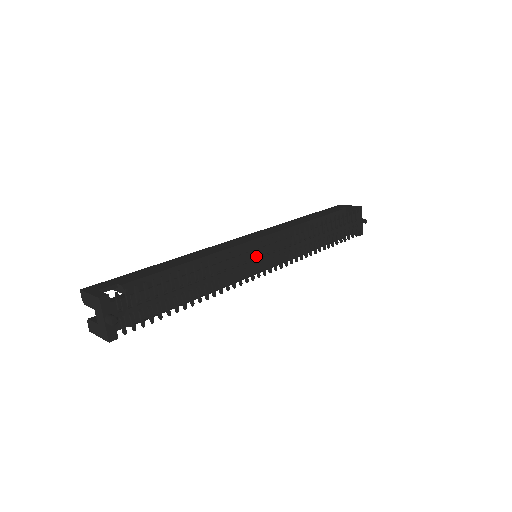
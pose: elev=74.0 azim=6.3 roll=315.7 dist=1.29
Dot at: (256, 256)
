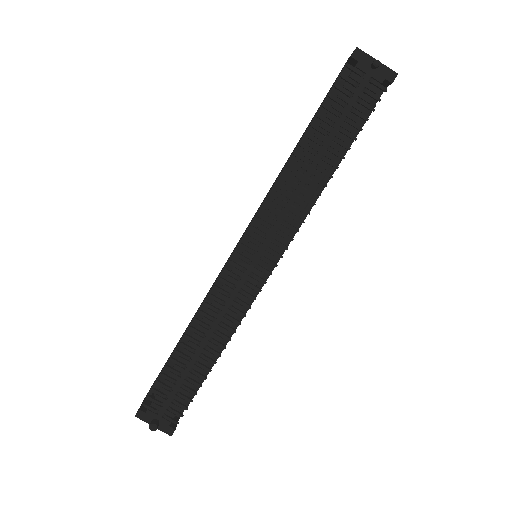
Dot at: (241, 270)
